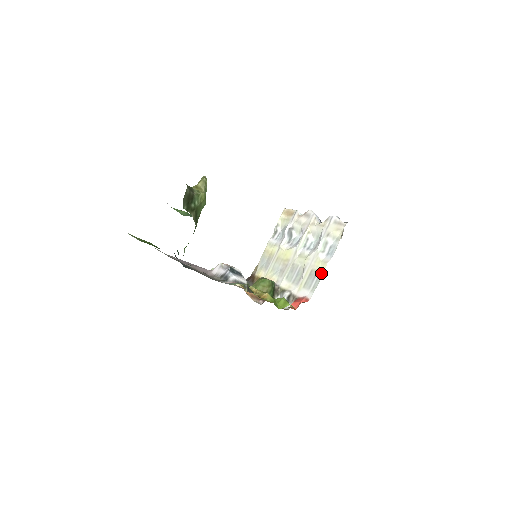
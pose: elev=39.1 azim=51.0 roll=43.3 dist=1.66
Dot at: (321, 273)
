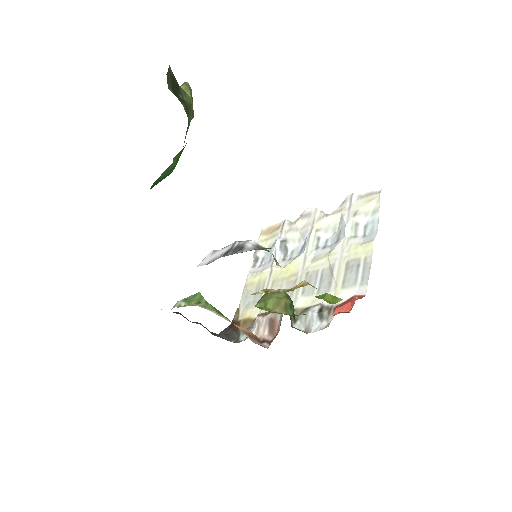
Dot at: (368, 257)
